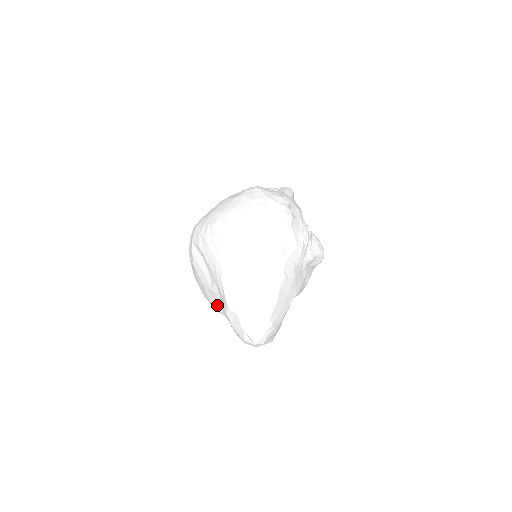
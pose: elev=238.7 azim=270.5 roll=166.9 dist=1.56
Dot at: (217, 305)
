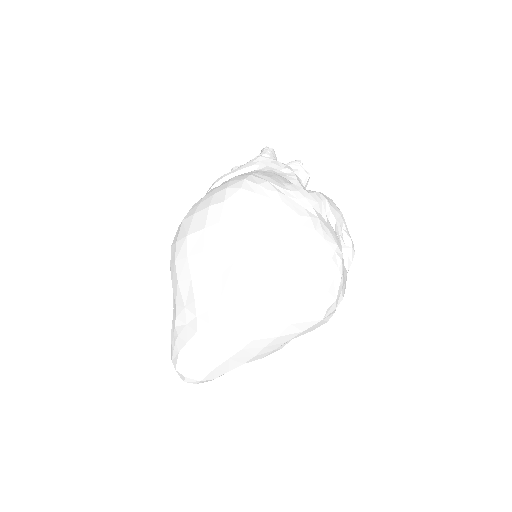
Dot at: (181, 298)
